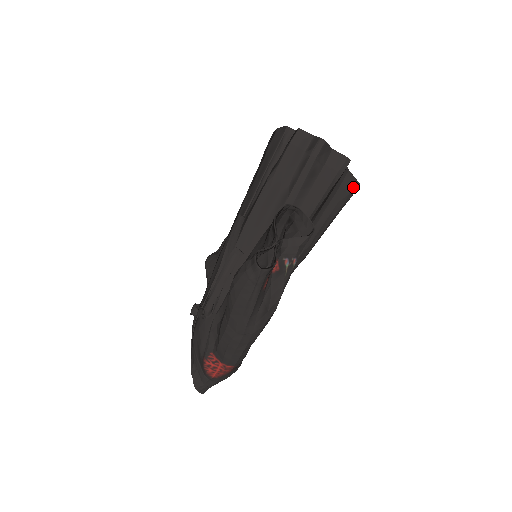
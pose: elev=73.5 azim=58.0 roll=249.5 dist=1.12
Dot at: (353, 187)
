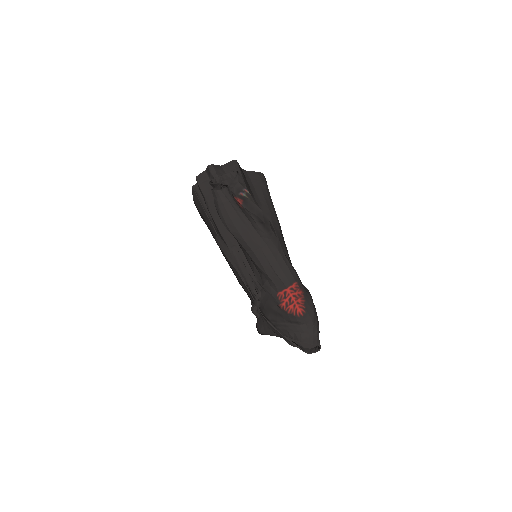
Dot at: (259, 176)
